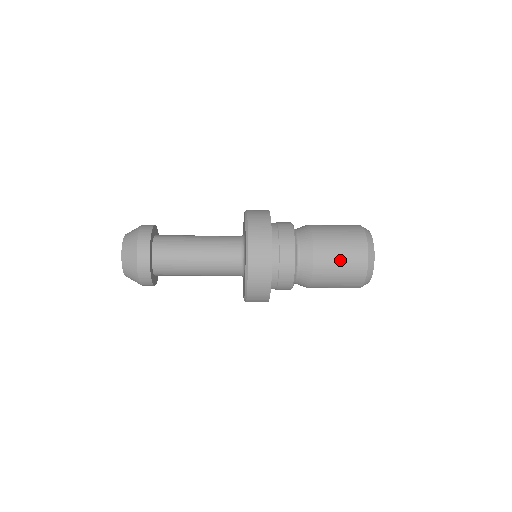
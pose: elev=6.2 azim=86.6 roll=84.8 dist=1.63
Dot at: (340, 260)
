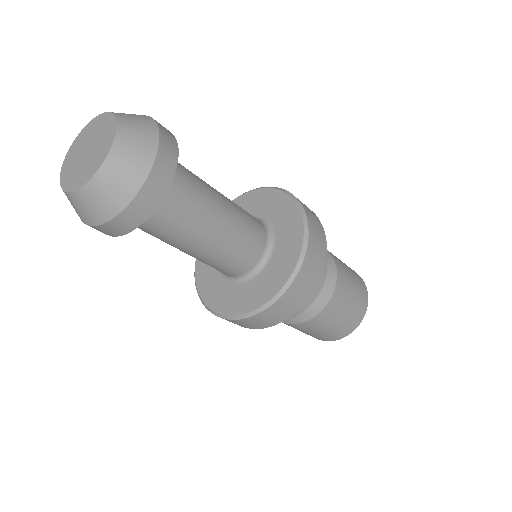
Dot at: (352, 297)
